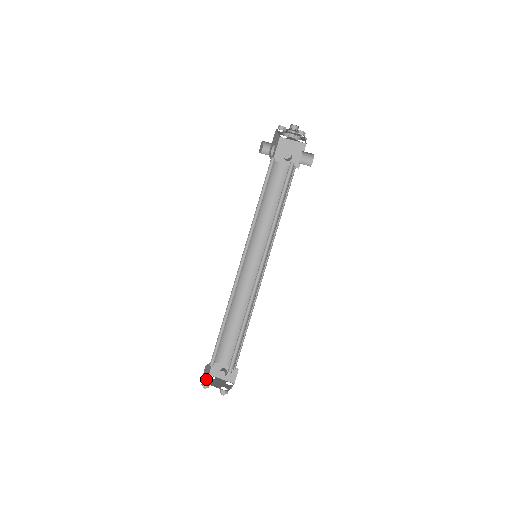
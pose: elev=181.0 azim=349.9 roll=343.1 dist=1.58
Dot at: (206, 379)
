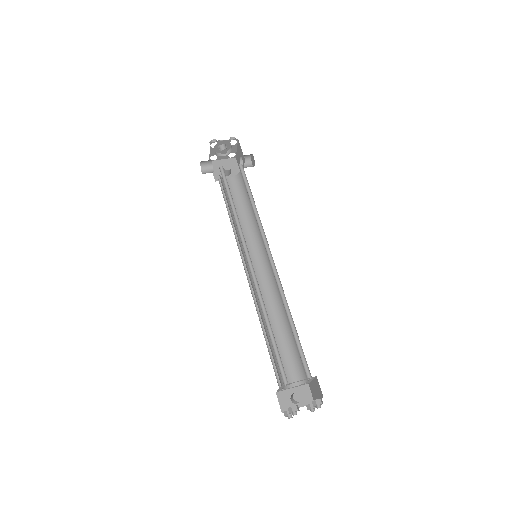
Dot at: occluded
